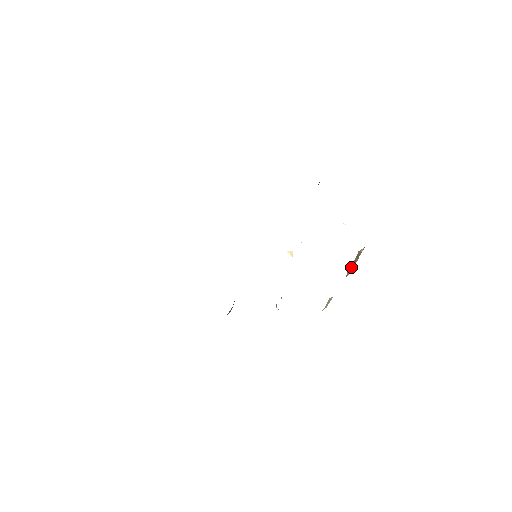
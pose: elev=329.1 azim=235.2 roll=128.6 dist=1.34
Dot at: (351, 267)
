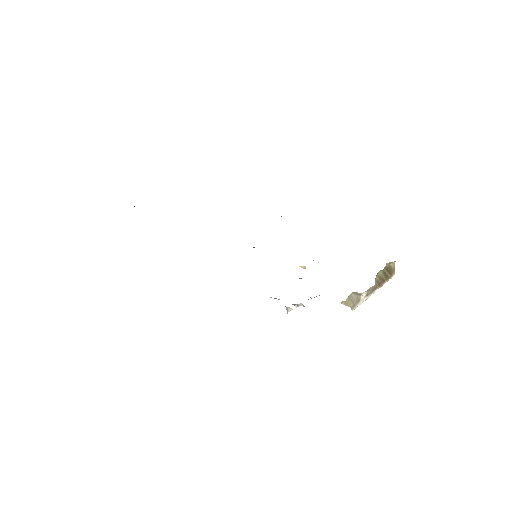
Dot at: (381, 279)
